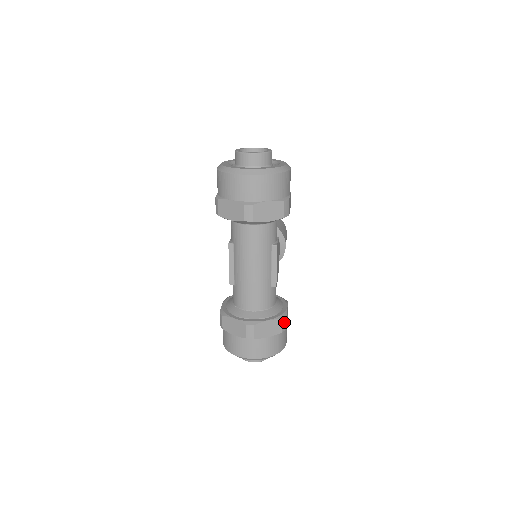
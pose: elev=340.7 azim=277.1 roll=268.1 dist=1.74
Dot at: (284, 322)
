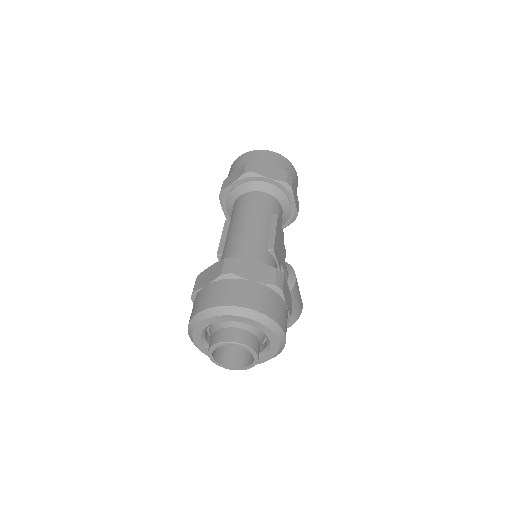
Dot at: (280, 277)
